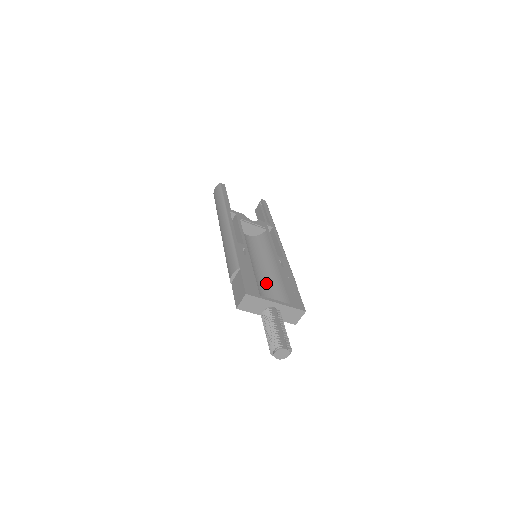
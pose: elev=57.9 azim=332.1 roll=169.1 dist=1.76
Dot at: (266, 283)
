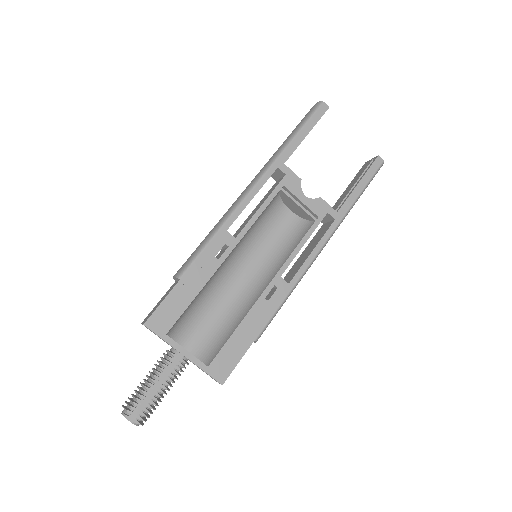
Dot at: (229, 304)
